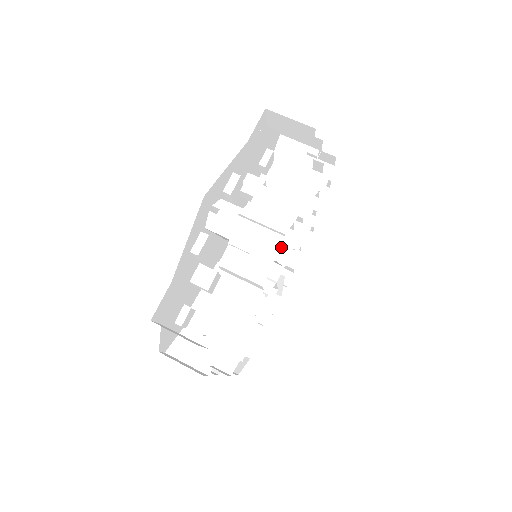
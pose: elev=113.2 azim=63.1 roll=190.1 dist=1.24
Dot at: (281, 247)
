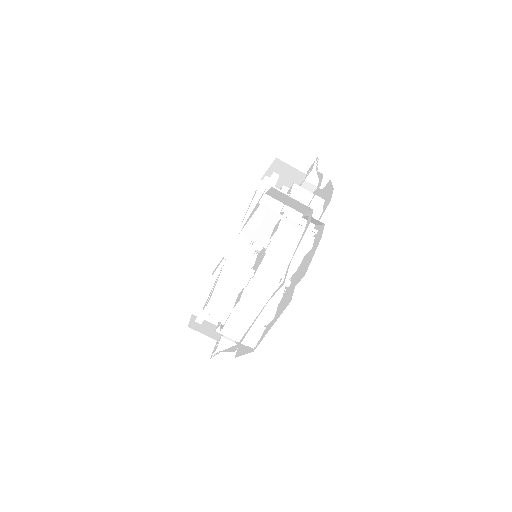
Dot at: occluded
